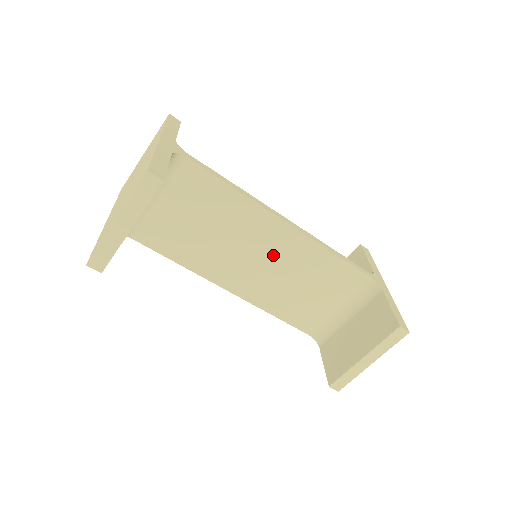
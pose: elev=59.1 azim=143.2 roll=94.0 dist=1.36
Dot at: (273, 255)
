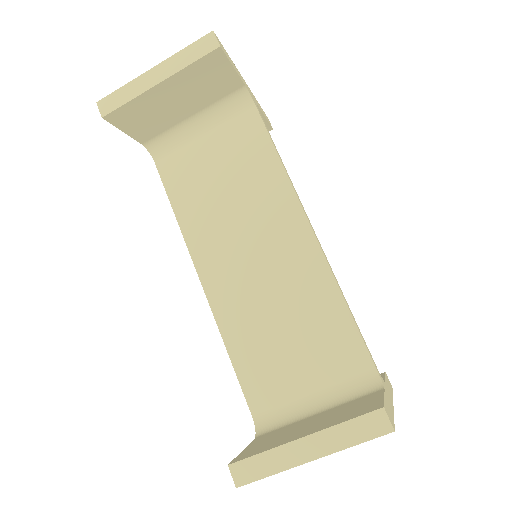
Dot at: (275, 262)
